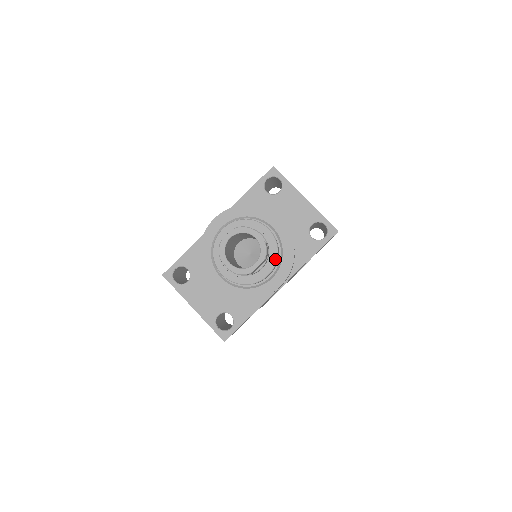
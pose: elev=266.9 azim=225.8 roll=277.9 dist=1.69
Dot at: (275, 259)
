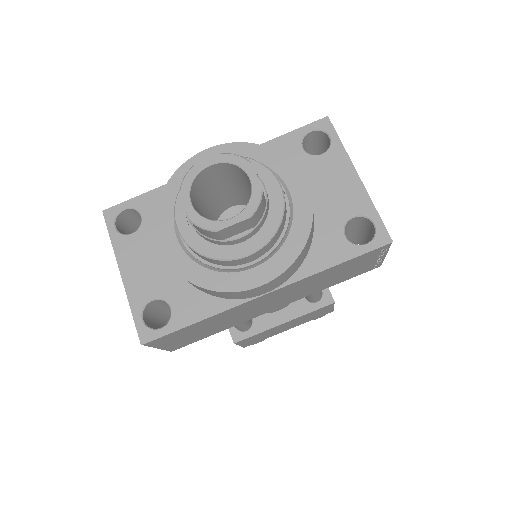
Dot at: (270, 234)
